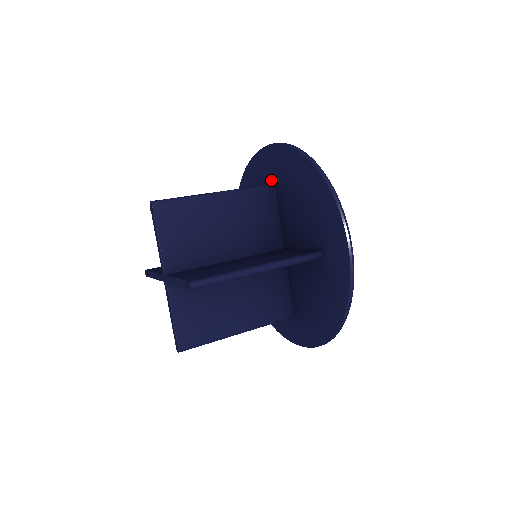
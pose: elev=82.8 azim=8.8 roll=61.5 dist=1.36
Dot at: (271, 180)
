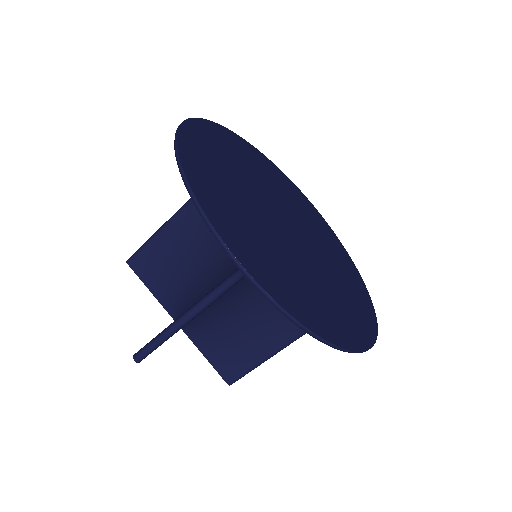
Dot at: occluded
